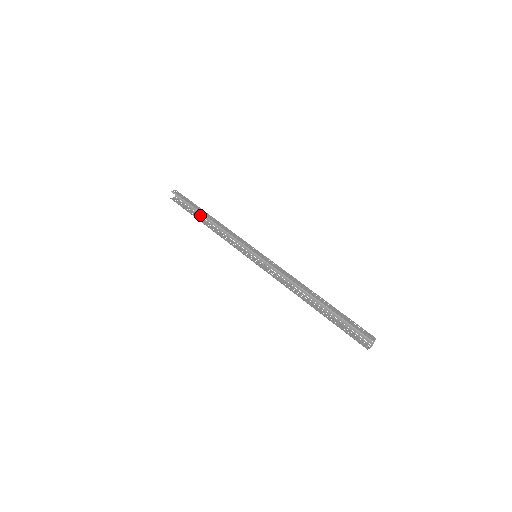
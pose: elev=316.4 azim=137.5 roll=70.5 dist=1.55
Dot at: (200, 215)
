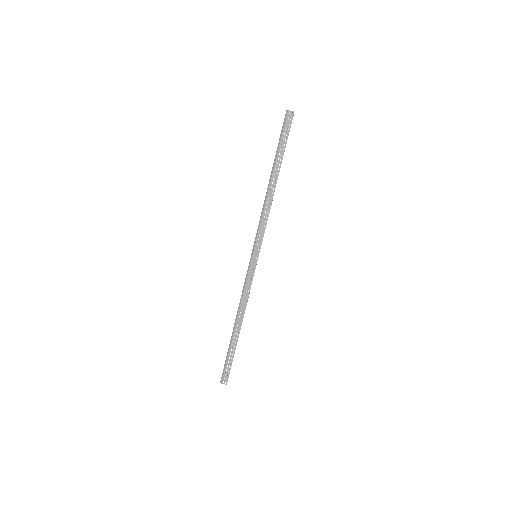
Dot at: occluded
